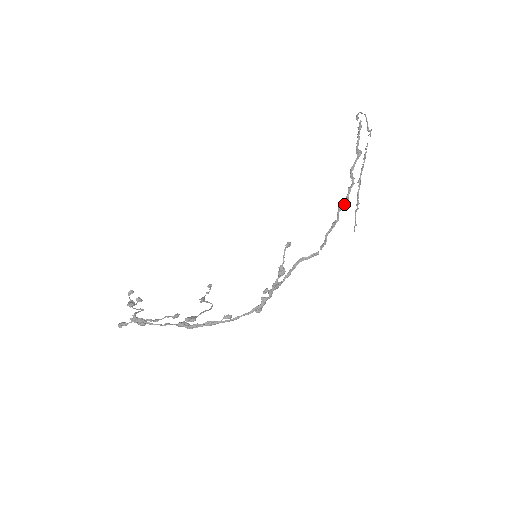
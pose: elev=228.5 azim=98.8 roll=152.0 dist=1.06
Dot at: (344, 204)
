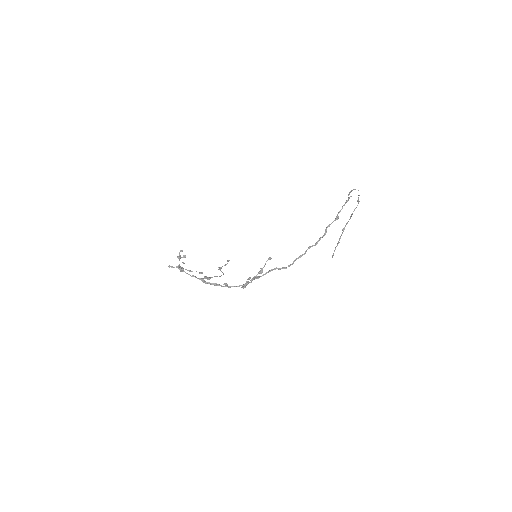
Dot at: occluded
